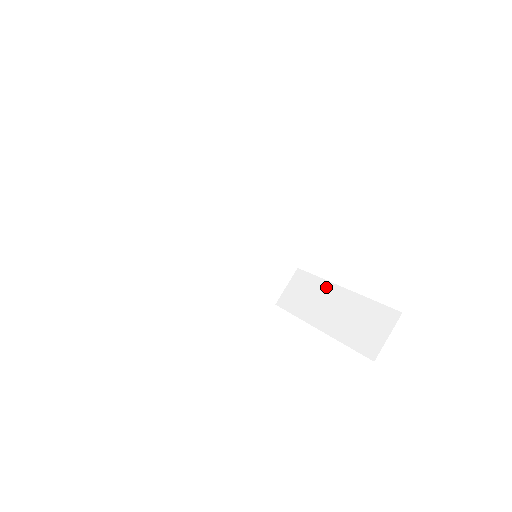
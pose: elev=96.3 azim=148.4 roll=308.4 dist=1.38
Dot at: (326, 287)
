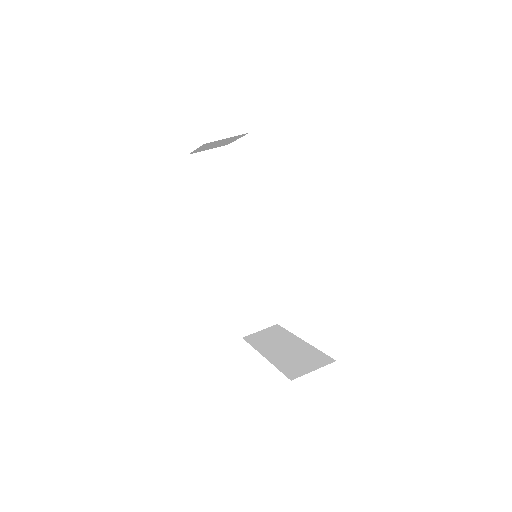
Dot at: (290, 337)
